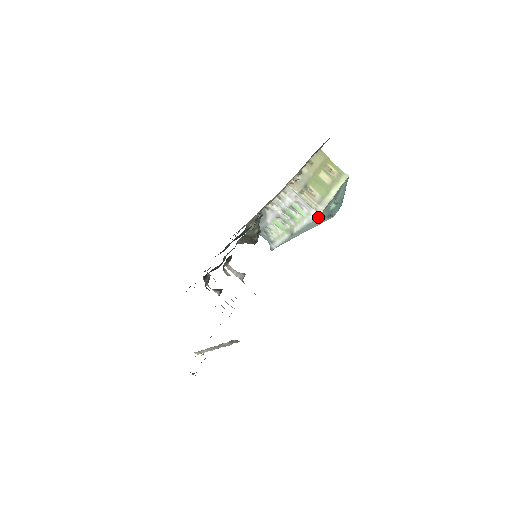
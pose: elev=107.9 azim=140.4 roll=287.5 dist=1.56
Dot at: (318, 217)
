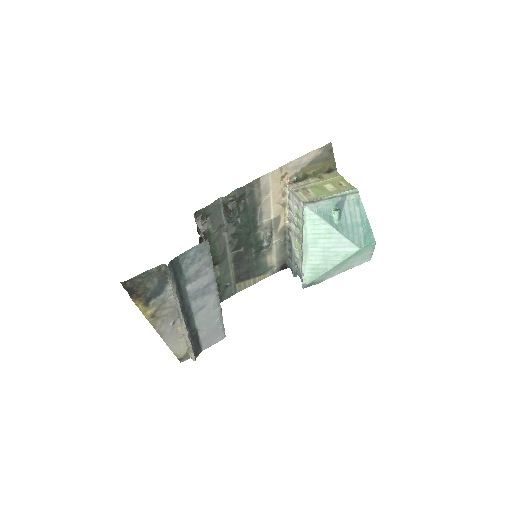
Dot at: (310, 214)
